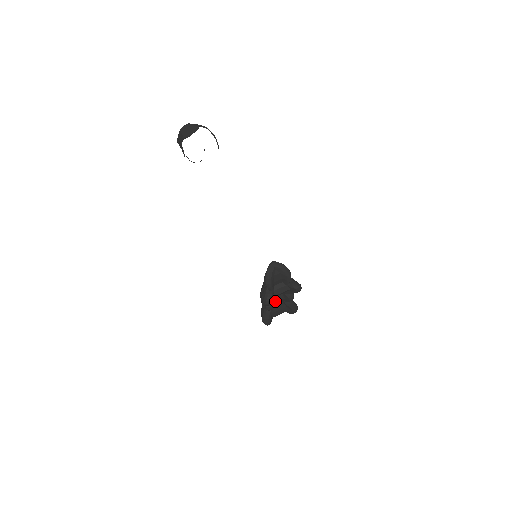
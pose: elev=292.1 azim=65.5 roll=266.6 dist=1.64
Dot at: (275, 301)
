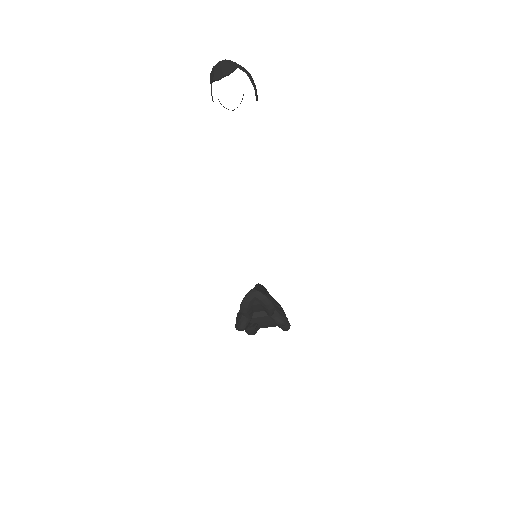
Dot at: occluded
